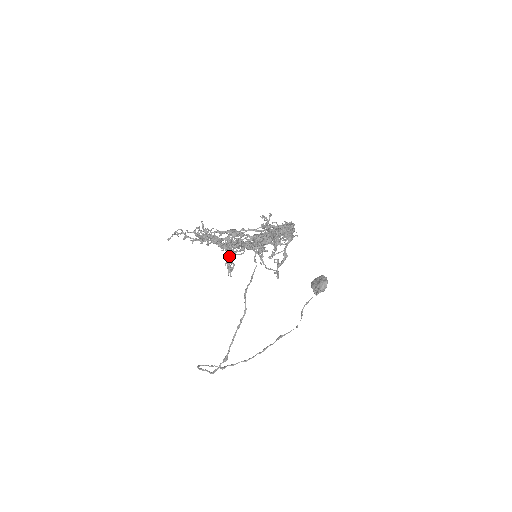
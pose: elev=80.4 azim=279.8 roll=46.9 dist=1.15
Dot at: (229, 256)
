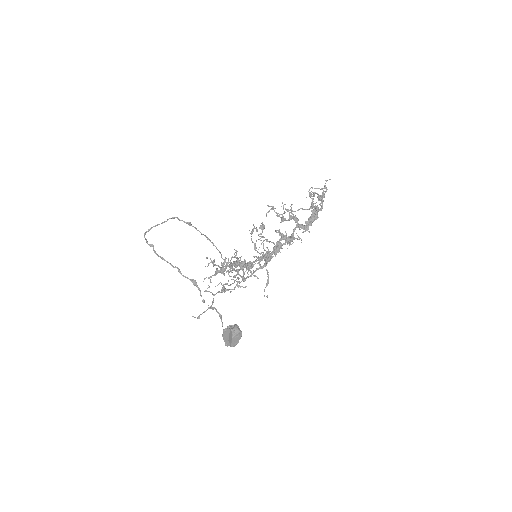
Dot at: occluded
